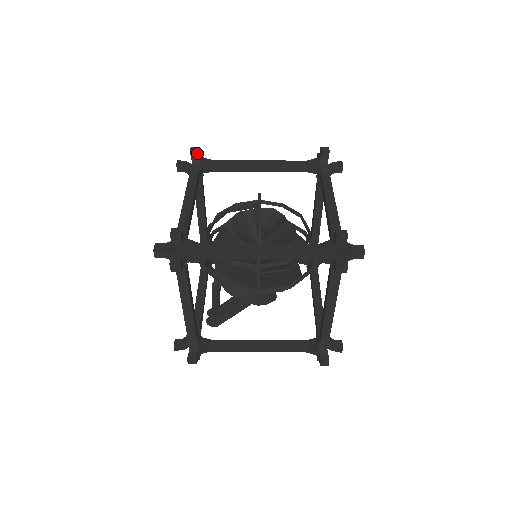
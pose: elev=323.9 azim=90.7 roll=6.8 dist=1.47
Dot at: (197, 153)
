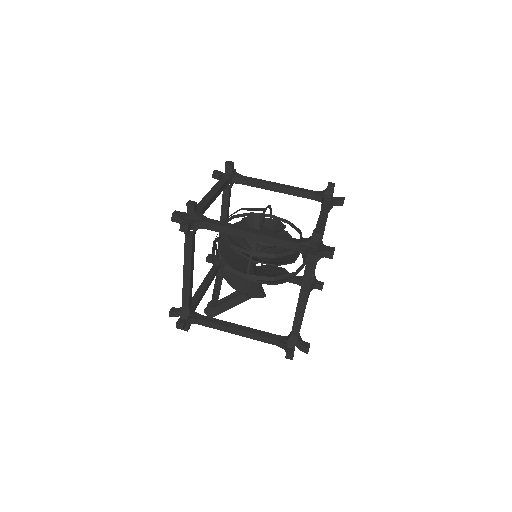
Dot at: (230, 166)
